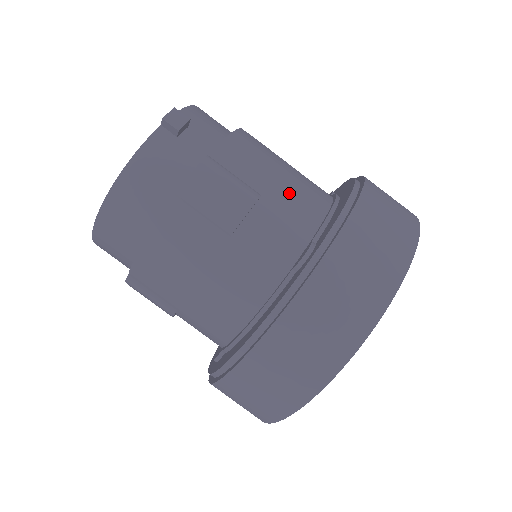
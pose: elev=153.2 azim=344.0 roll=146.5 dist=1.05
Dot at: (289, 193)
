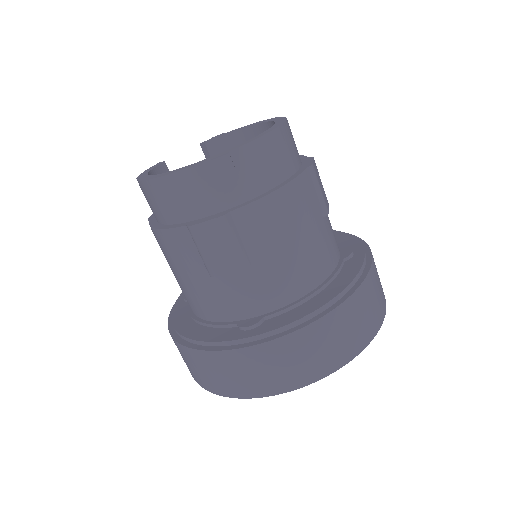
Dot at: (278, 271)
